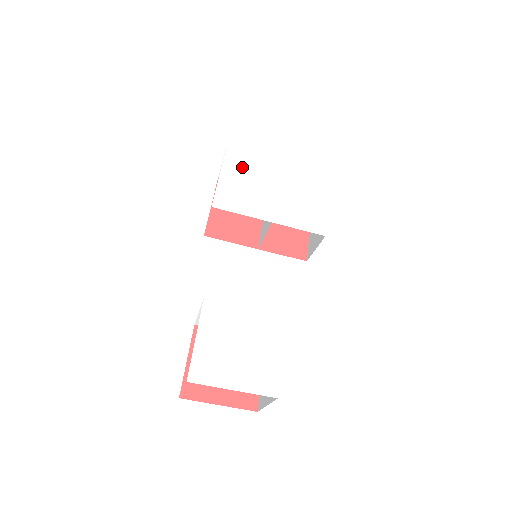
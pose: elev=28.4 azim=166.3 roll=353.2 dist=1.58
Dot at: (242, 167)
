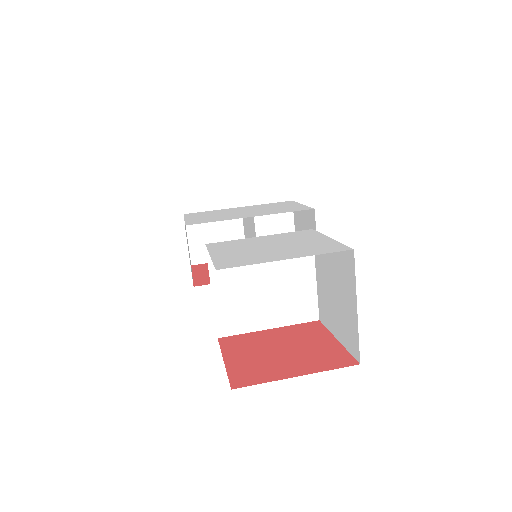
Dot at: (205, 214)
